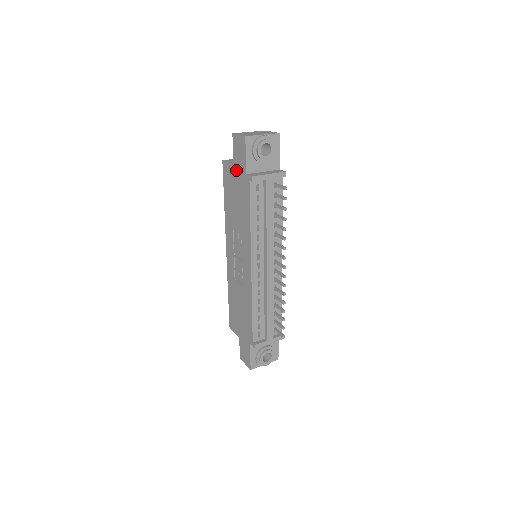
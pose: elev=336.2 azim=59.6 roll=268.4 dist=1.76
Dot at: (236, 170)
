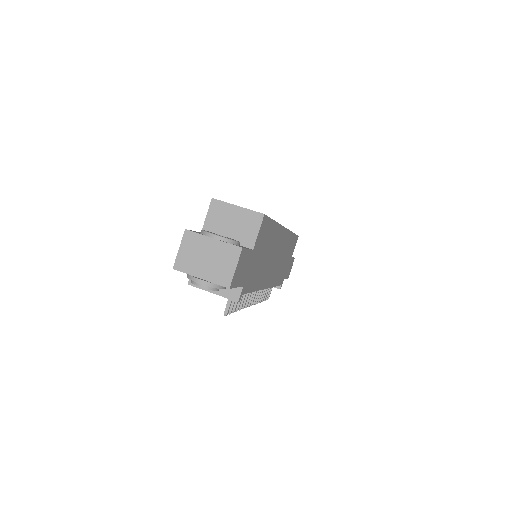
Dot at: occluded
